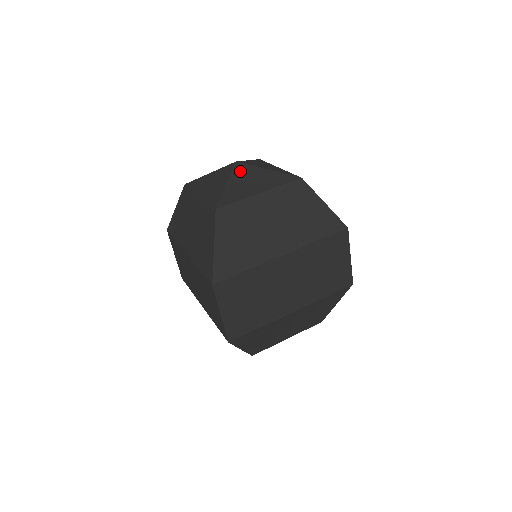
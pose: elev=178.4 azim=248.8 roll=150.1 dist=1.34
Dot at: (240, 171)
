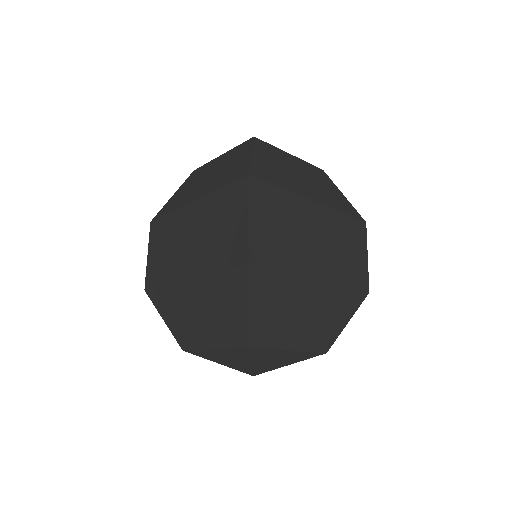
Dot at: occluded
